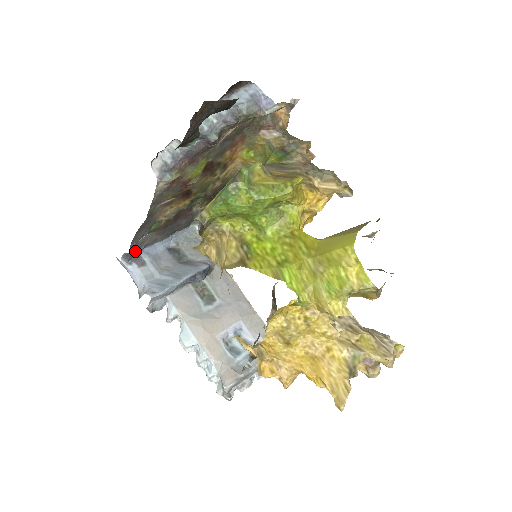
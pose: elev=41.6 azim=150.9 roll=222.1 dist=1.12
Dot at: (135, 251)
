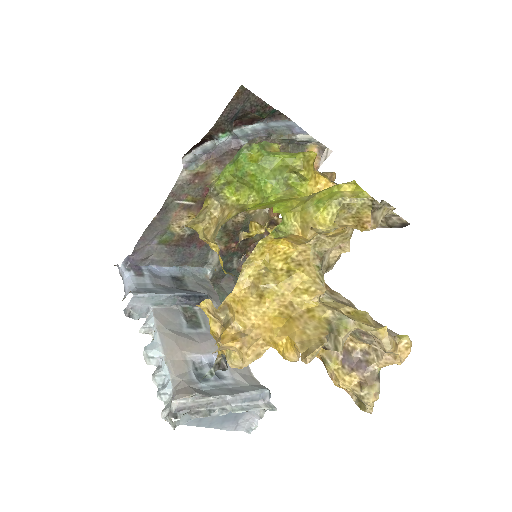
Dot at: (139, 259)
